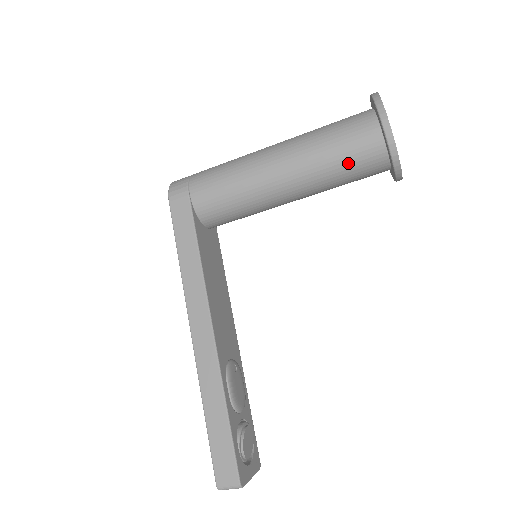
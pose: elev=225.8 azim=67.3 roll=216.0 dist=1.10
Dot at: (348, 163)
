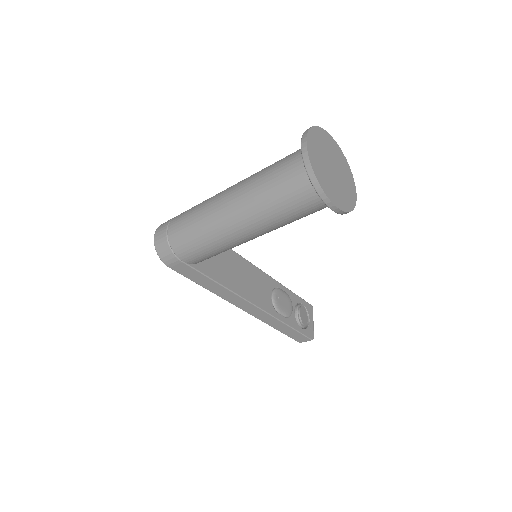
Dot at: occluded
